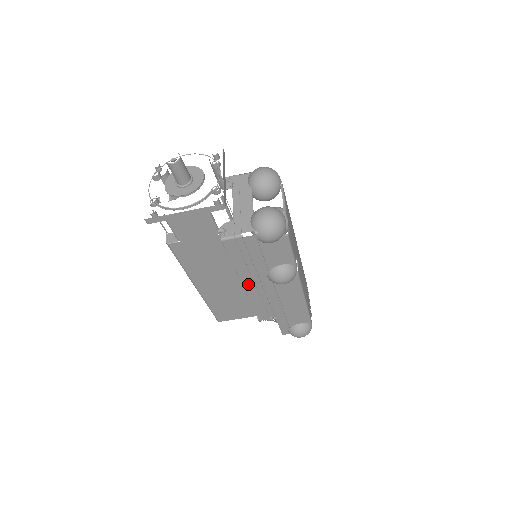
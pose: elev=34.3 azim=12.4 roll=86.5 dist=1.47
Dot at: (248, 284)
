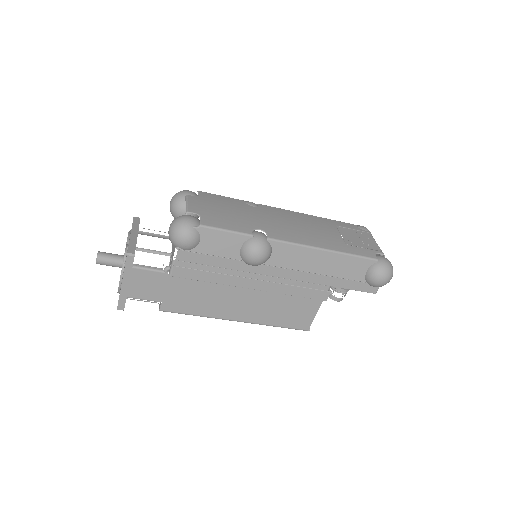
Dot at: (252, 284)
